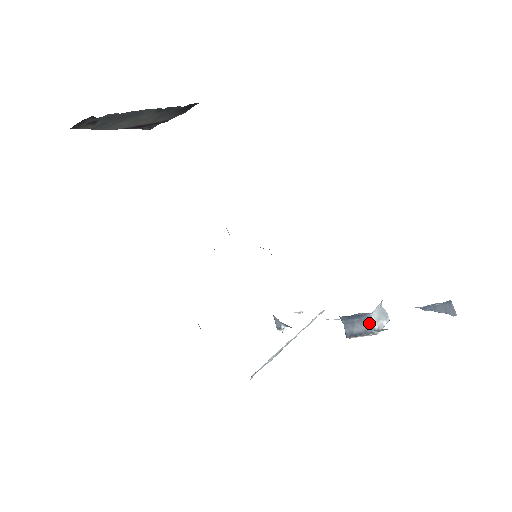
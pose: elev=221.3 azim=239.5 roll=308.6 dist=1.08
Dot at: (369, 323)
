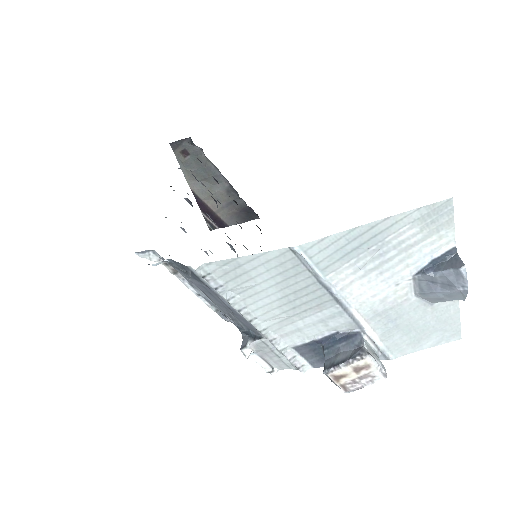
Dot at: (358, 346)
